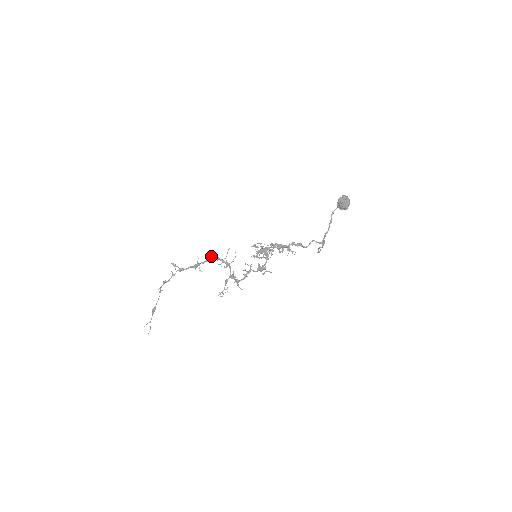
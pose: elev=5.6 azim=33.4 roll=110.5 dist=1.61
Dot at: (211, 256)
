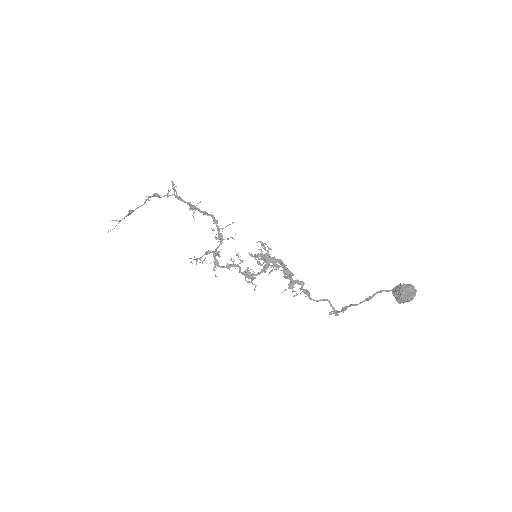
Dot at: (211, 212)
